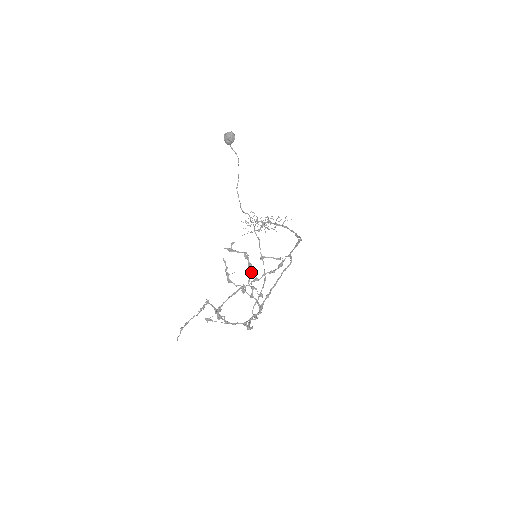
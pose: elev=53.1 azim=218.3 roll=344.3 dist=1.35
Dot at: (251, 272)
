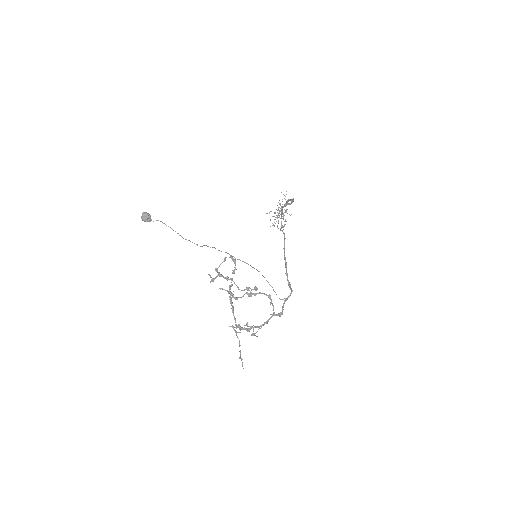
Dot at: occluded
